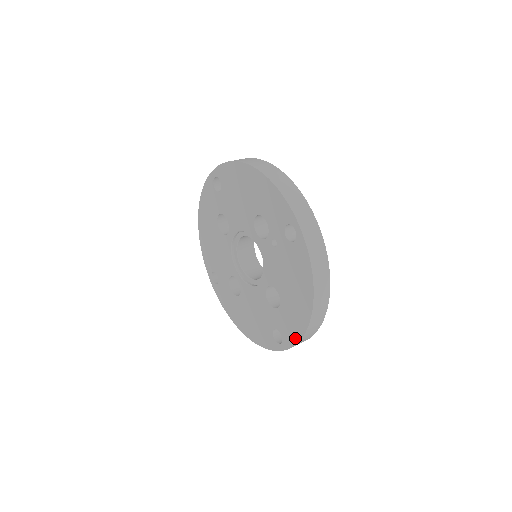
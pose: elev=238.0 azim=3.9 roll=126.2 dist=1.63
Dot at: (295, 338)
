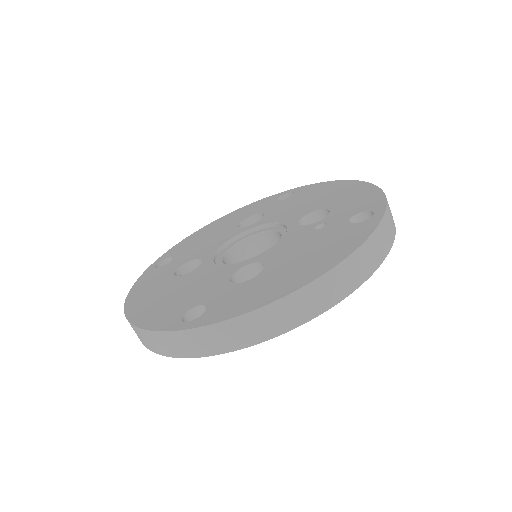
Dot at: (232, 313)
